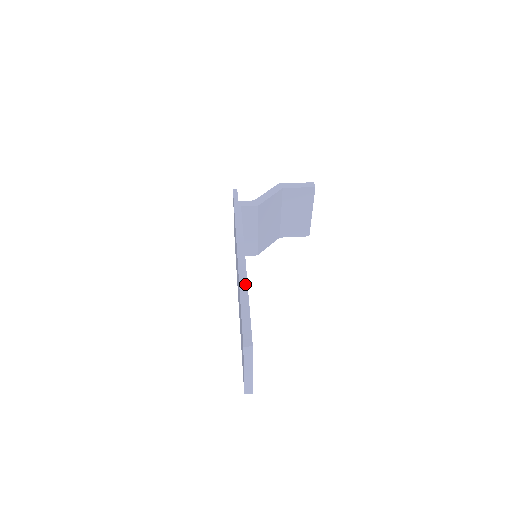
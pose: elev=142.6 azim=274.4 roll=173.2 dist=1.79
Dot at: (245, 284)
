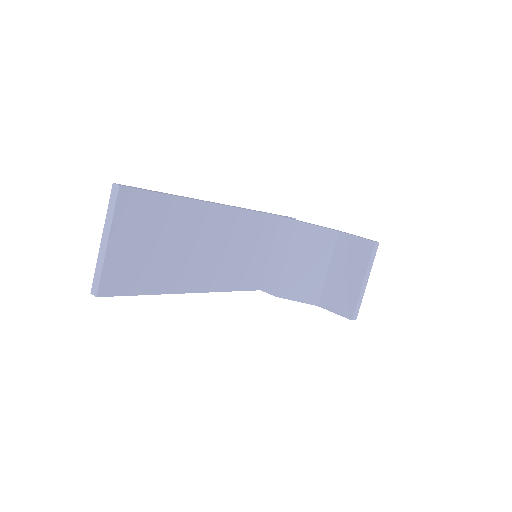
Dot at: occluded
